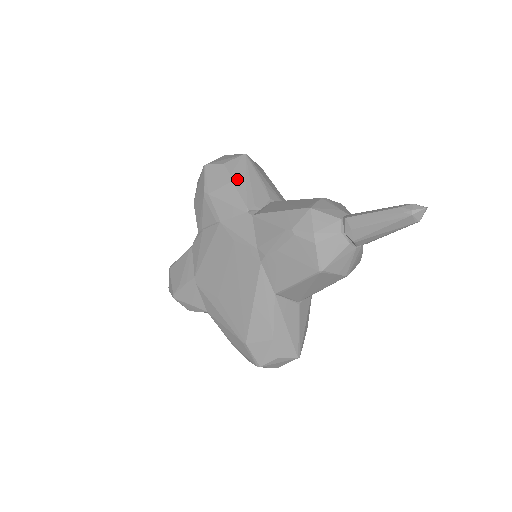
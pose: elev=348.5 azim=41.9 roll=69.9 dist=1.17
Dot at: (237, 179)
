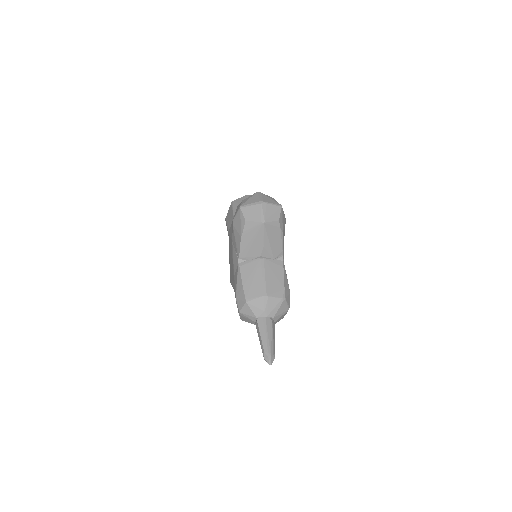
Dot at: (245, 237)
